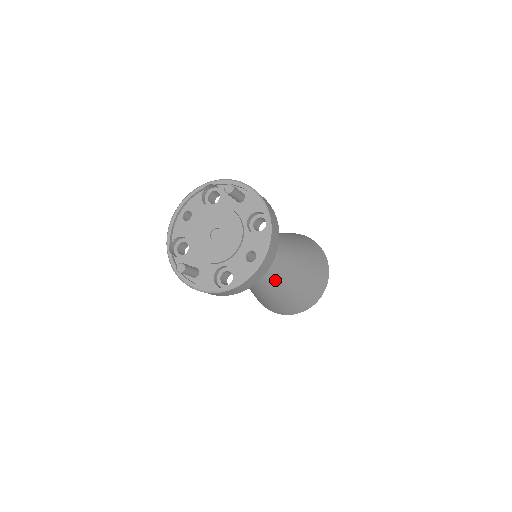
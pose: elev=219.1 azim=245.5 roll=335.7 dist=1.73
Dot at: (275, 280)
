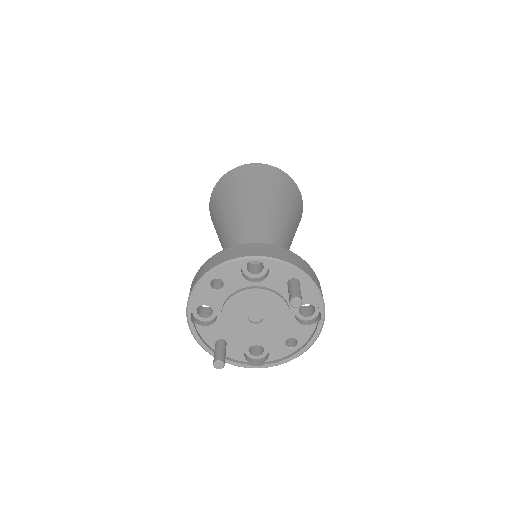
Dot at: occluded
